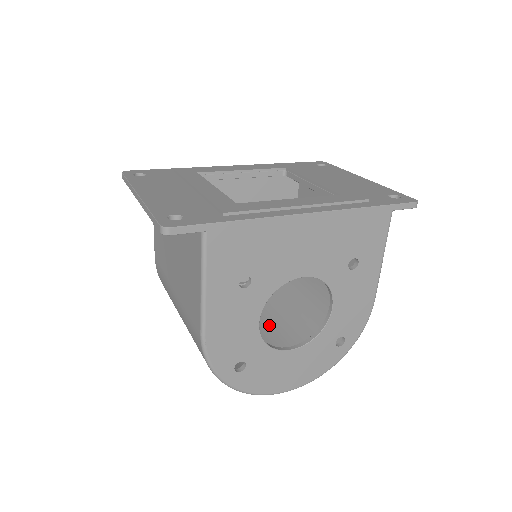
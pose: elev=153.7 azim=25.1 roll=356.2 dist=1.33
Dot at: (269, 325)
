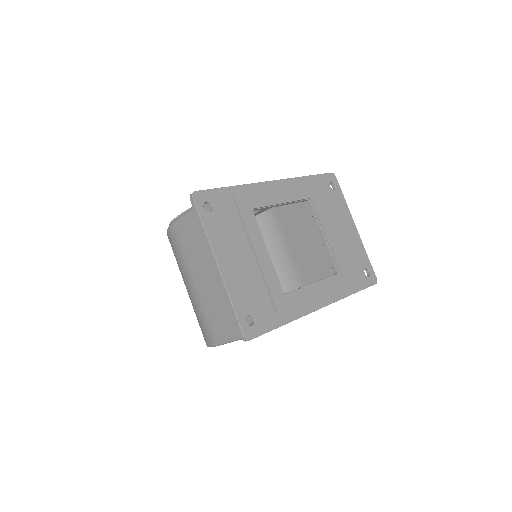
Dot at: occluded
